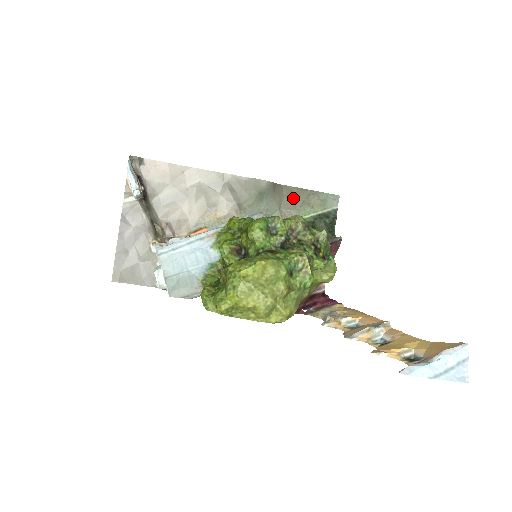
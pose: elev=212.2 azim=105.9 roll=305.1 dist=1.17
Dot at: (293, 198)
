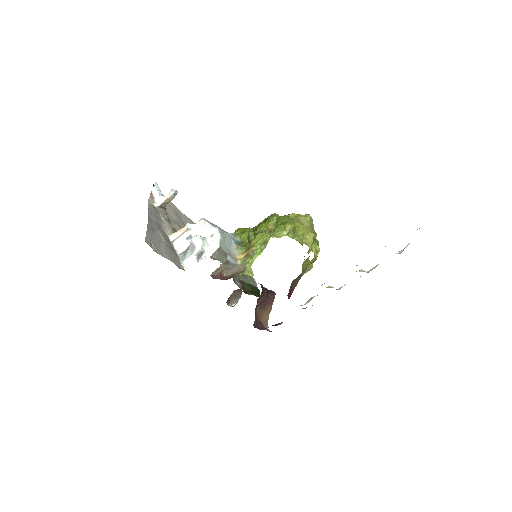
Dot at: occluded
